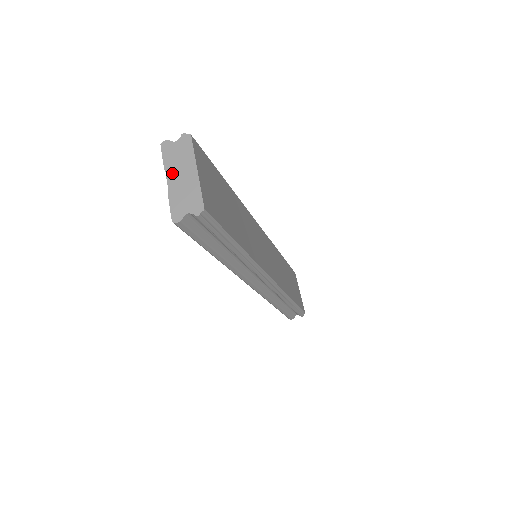
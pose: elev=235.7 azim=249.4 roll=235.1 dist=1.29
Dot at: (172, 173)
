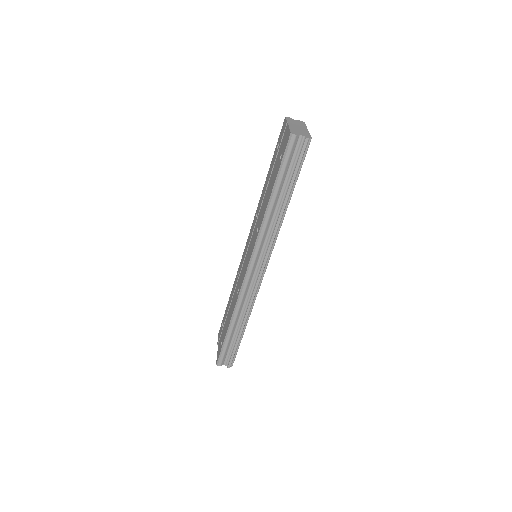
Dot at: (292, 124)
